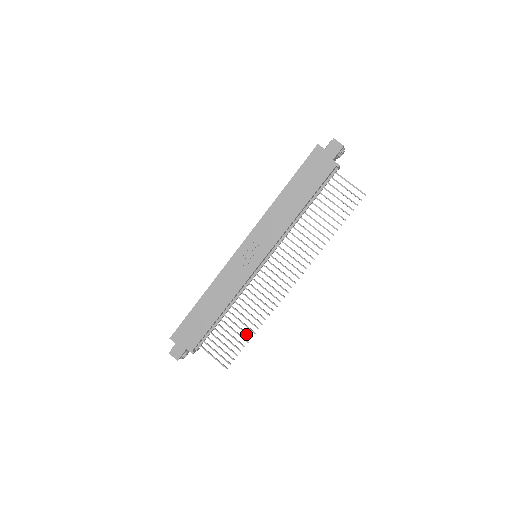
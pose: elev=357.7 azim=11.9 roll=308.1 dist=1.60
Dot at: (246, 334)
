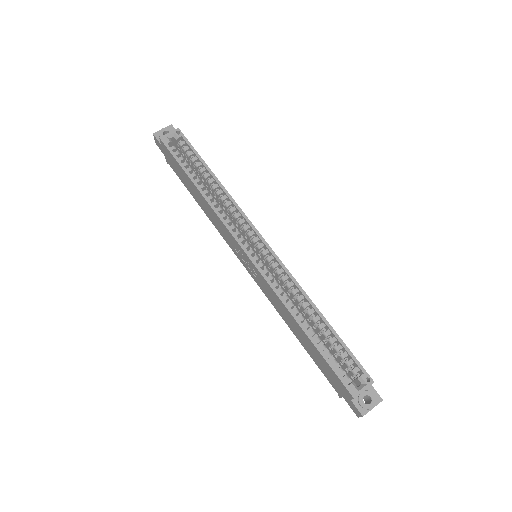
Dot at: occluded
